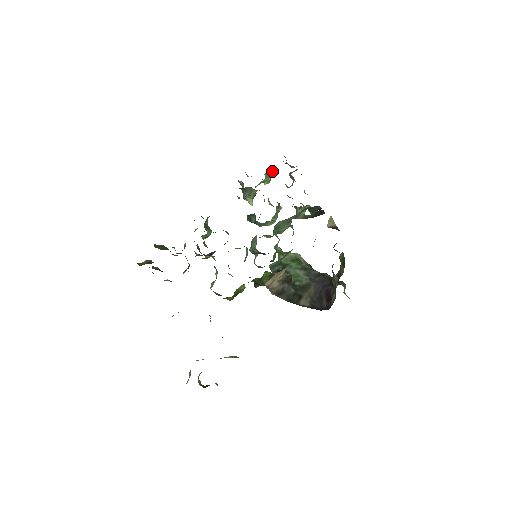
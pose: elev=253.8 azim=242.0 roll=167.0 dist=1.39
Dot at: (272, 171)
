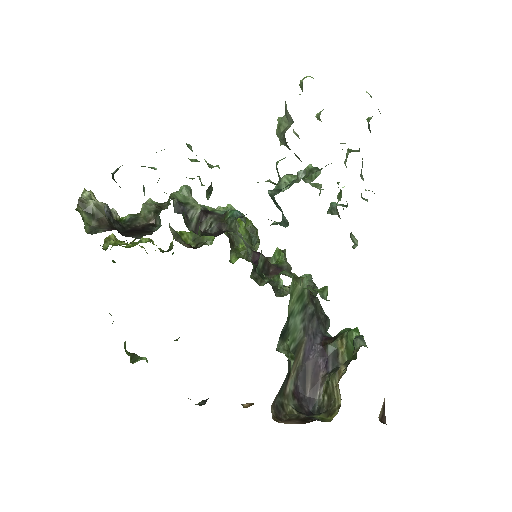
Dot at: occluded
